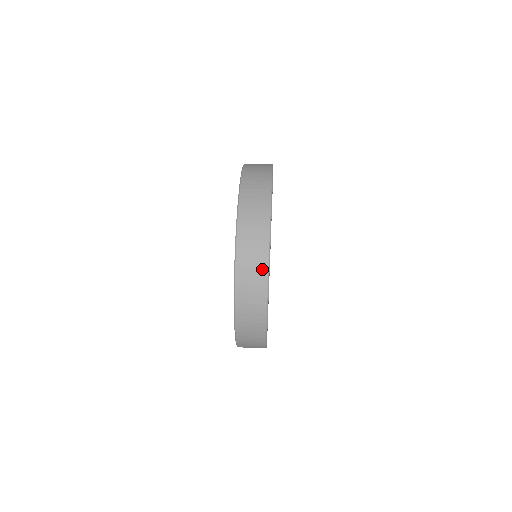
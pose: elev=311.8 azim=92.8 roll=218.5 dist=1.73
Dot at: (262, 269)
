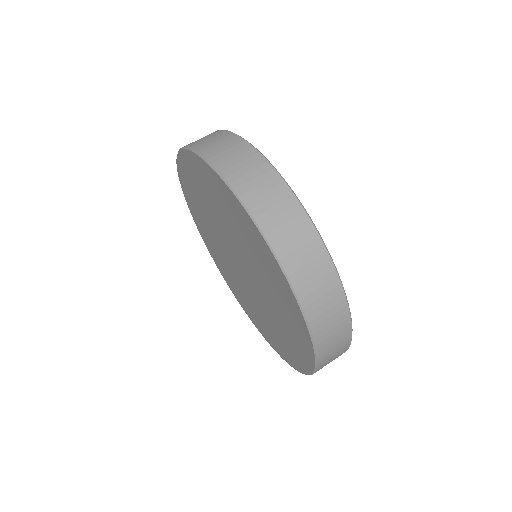
Dot at: (316, 249)
